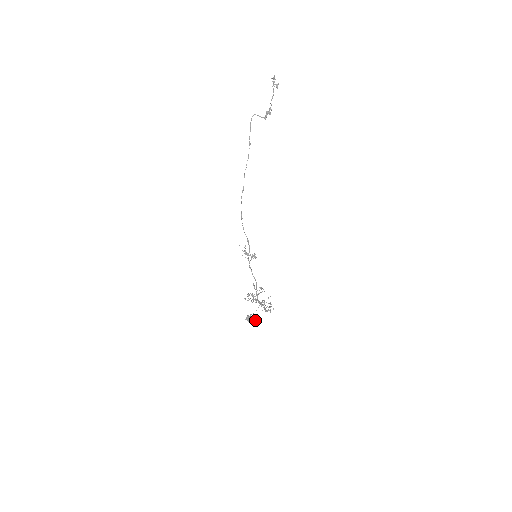
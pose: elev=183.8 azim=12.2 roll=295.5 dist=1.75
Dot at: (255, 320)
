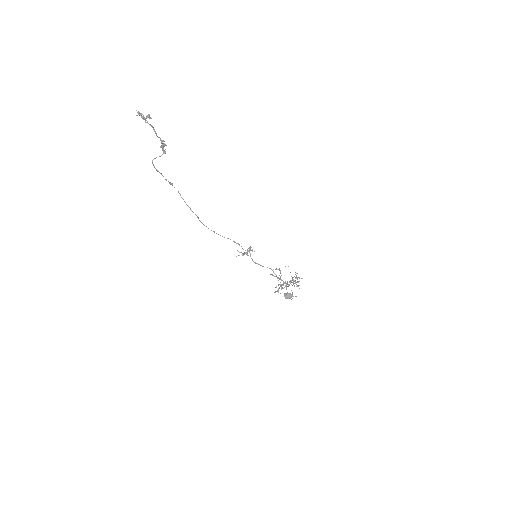
Dot at: occluded
